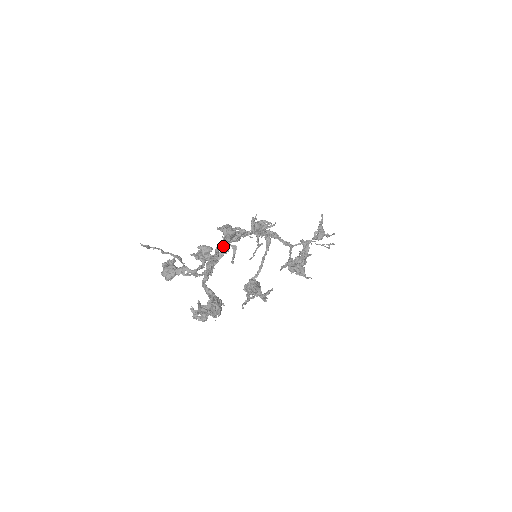
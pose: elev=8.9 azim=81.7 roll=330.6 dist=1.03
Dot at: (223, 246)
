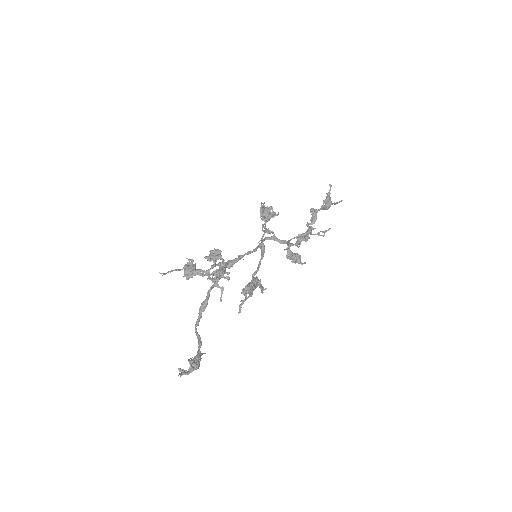
Dot at: occluded
